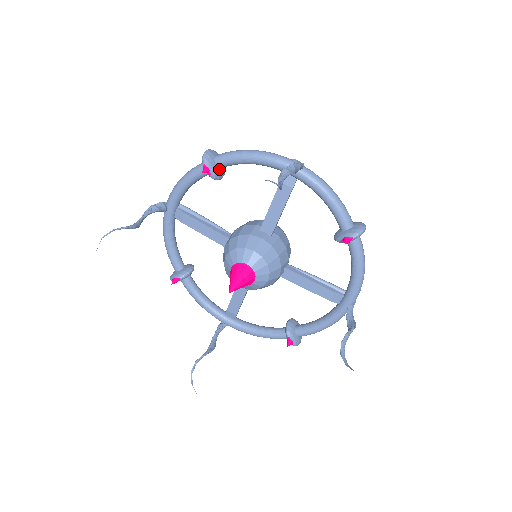
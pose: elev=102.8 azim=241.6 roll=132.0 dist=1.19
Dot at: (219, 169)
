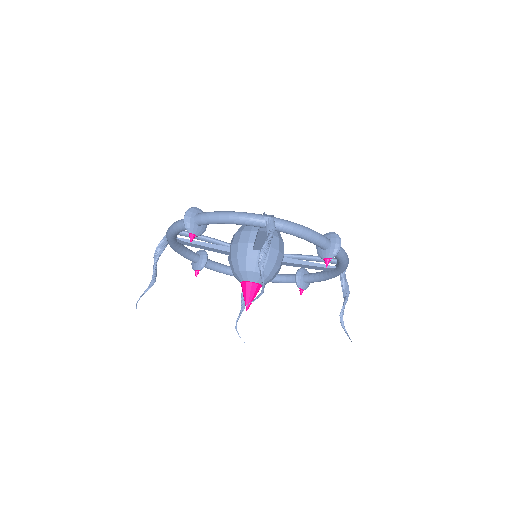
Dot at: (202, 226)
